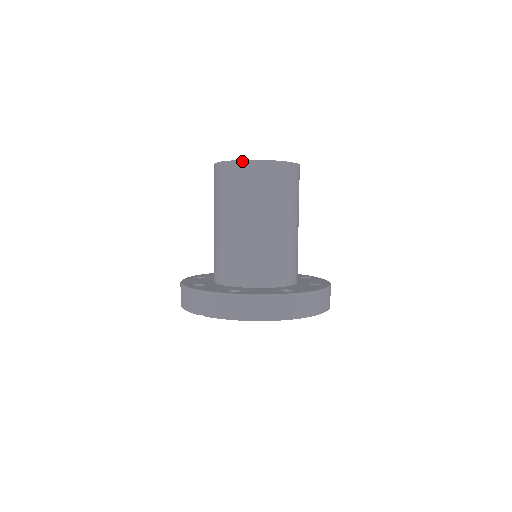
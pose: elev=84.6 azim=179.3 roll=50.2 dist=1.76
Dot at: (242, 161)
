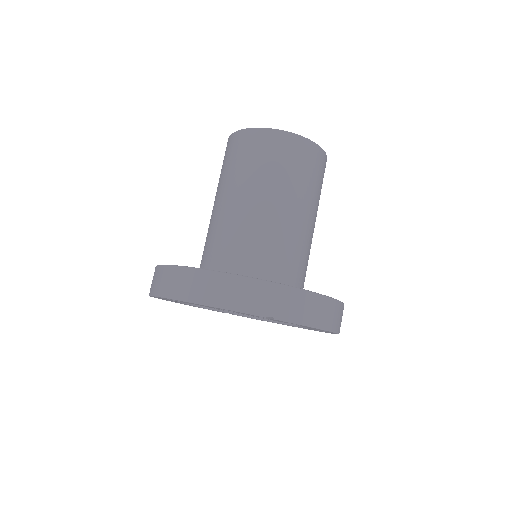
Dot at: (310, 141)
